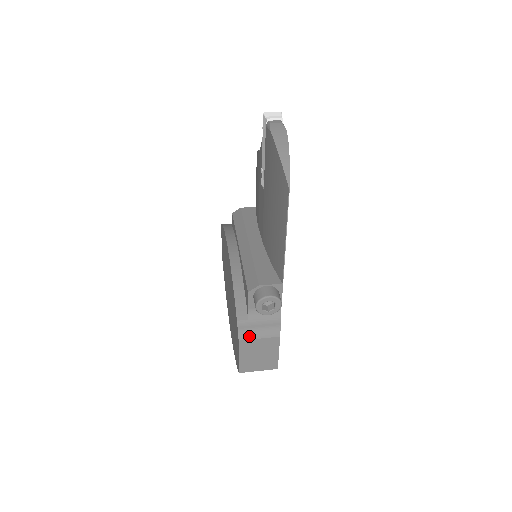
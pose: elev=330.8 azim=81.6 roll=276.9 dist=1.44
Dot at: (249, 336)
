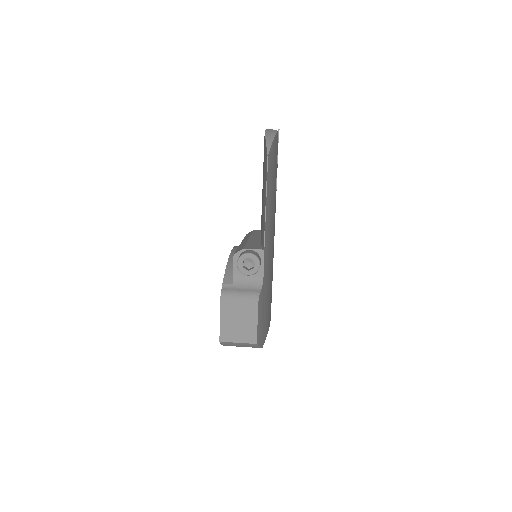
Dot at: (230, 296)
